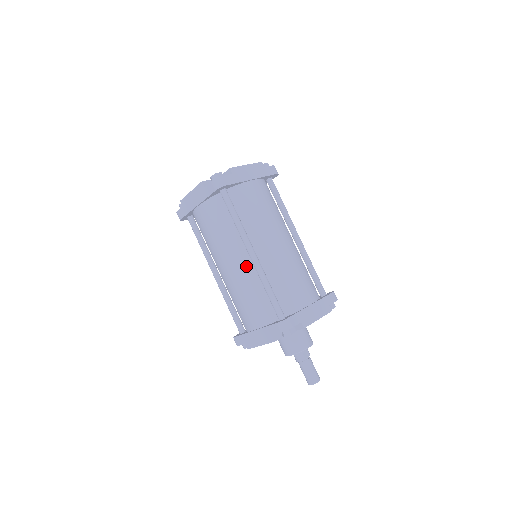
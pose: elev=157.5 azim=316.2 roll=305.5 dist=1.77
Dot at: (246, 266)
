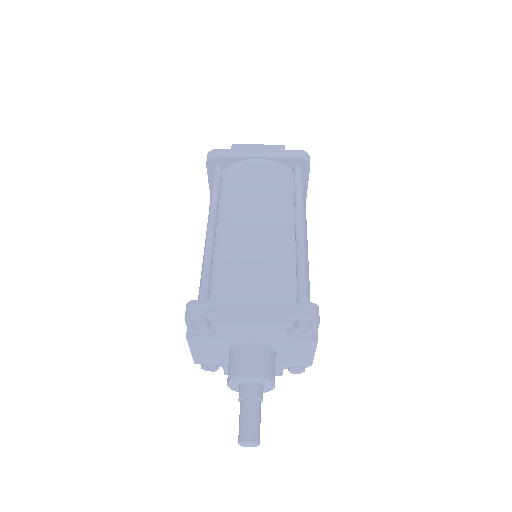
Dot at: occluded
